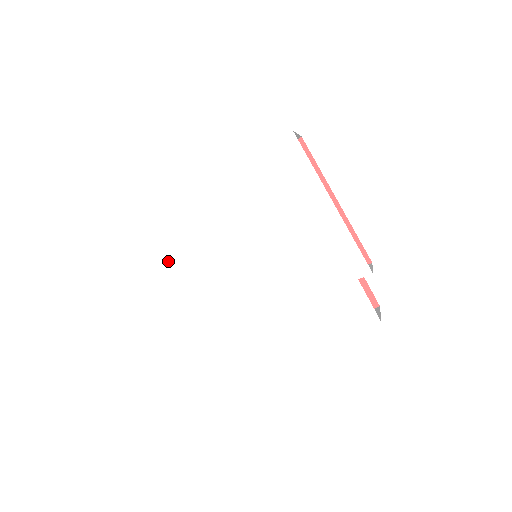
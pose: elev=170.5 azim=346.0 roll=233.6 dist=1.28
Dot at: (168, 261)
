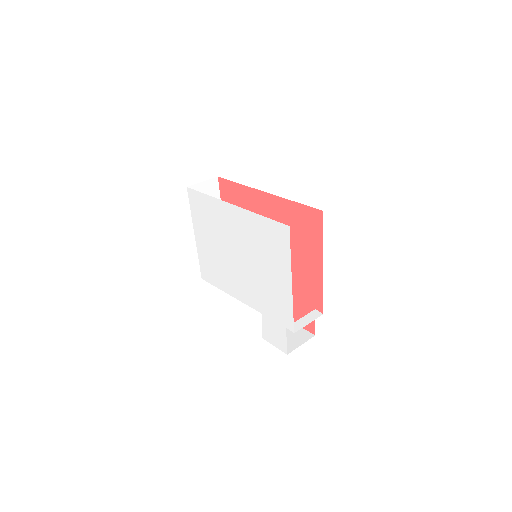
Dot at: (204, 222)
